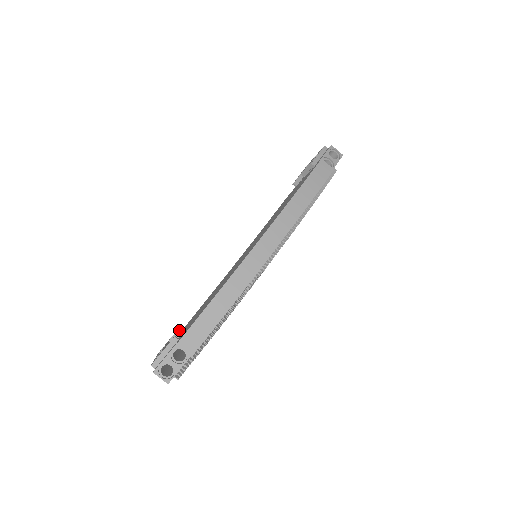
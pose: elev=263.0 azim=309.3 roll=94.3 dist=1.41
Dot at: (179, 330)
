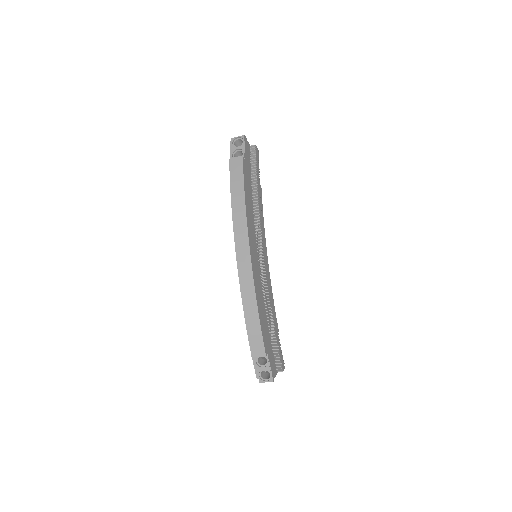
Dot at: occluded
